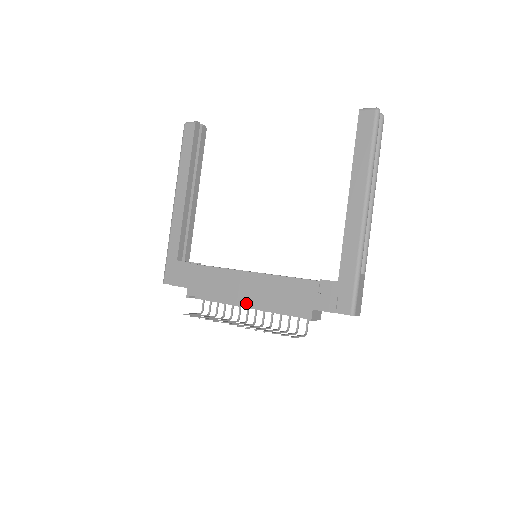
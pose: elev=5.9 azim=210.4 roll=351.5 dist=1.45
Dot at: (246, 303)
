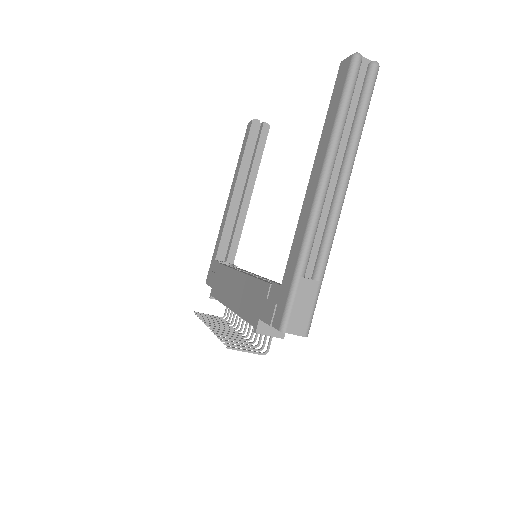
Dot at: (230, 306)
